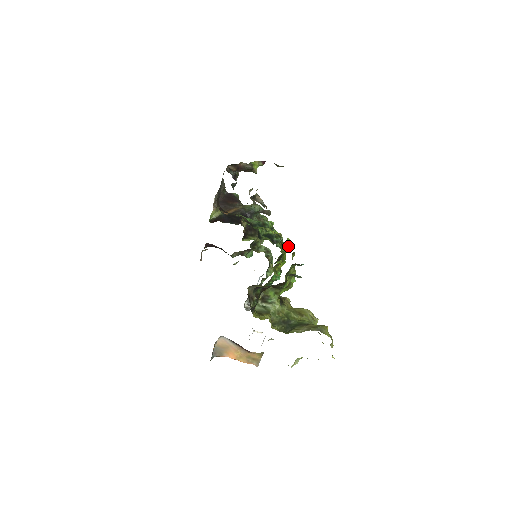
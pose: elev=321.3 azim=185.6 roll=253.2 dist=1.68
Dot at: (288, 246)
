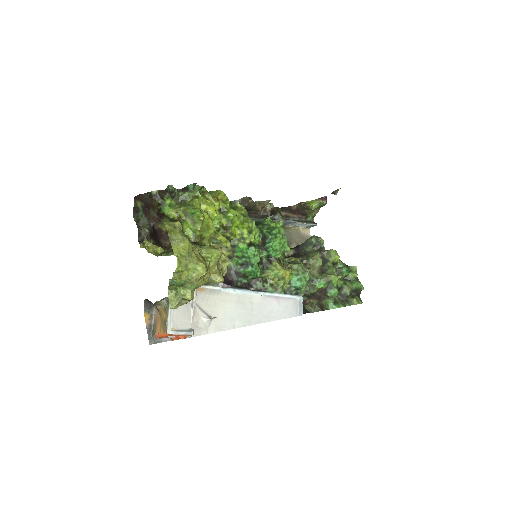
Dot at: (215, 195)
